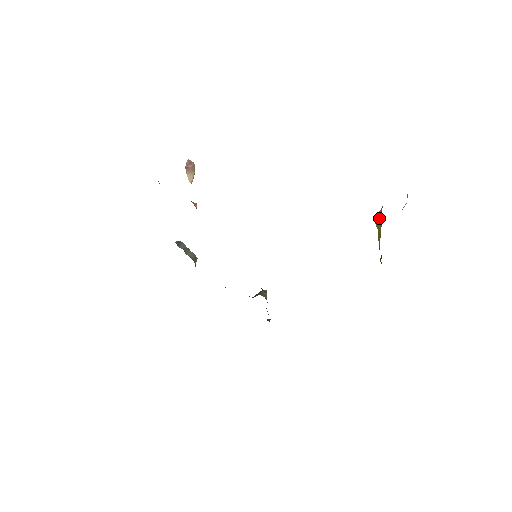
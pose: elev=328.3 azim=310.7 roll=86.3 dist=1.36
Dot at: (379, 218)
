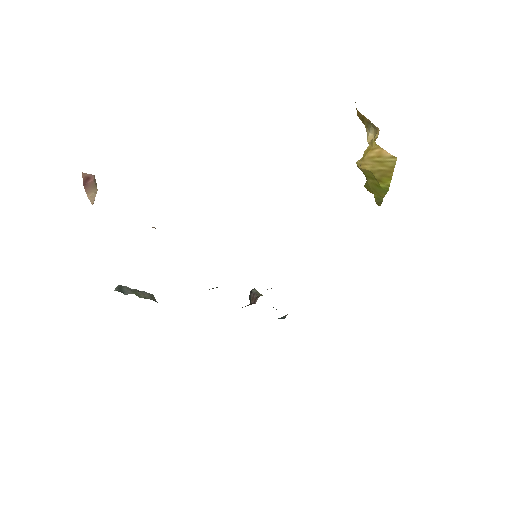
Dot at: (379, 159)
